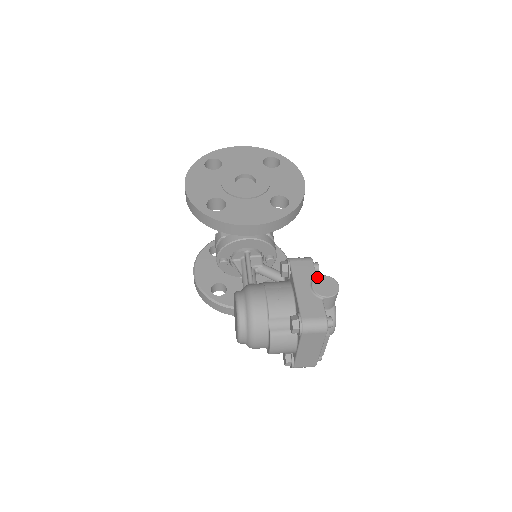
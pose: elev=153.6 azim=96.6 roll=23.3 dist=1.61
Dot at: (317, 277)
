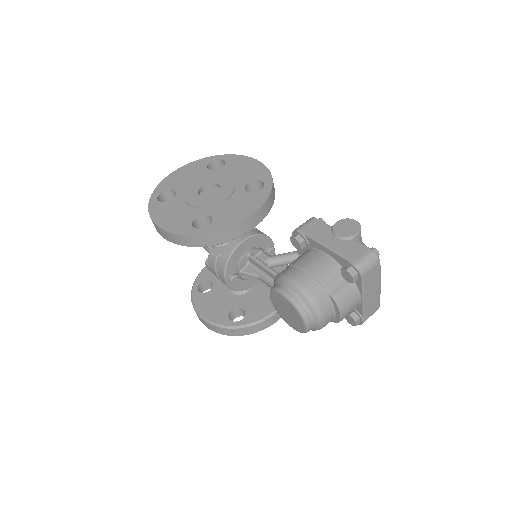
Dot at: (333, 226)
